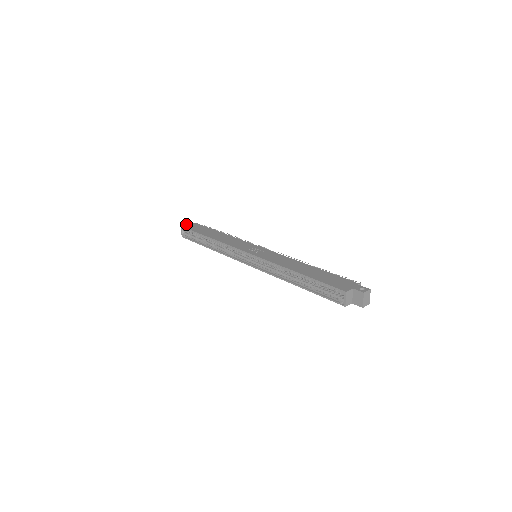
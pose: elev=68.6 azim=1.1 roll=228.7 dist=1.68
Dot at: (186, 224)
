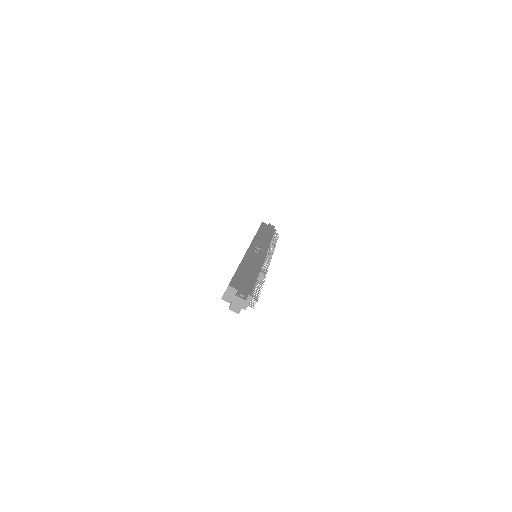
Dot at: (268, 224)
